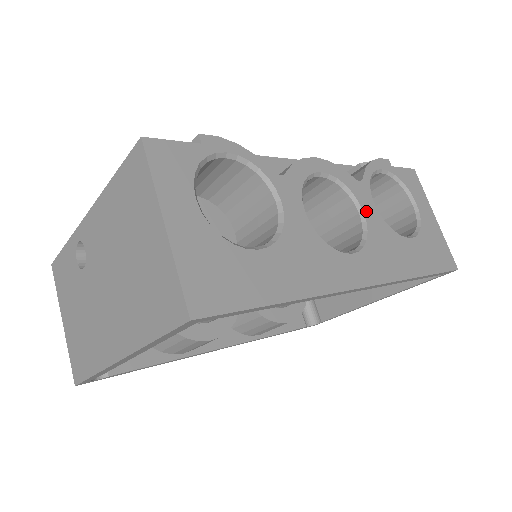
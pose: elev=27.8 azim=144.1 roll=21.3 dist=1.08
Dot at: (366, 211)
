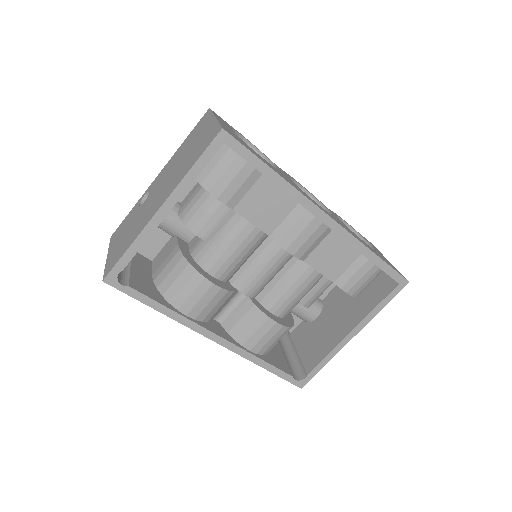
Dot at: occluded
